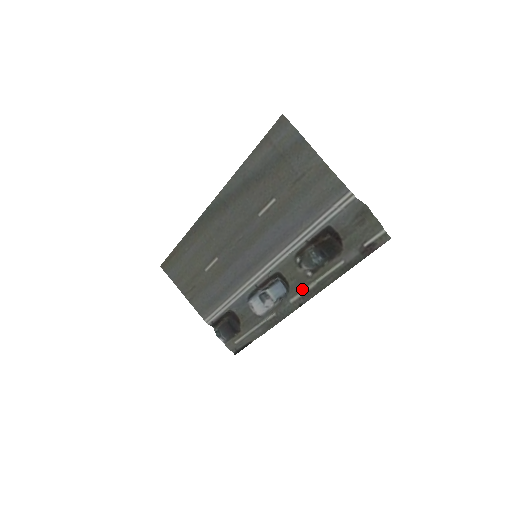
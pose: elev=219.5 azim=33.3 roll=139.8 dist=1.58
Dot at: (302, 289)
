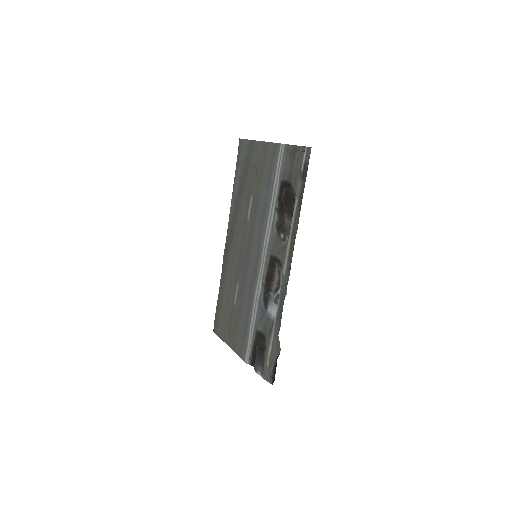
Dot at: (285, 253)
